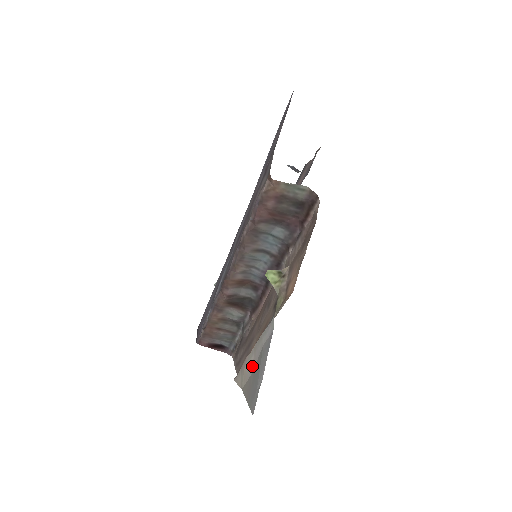
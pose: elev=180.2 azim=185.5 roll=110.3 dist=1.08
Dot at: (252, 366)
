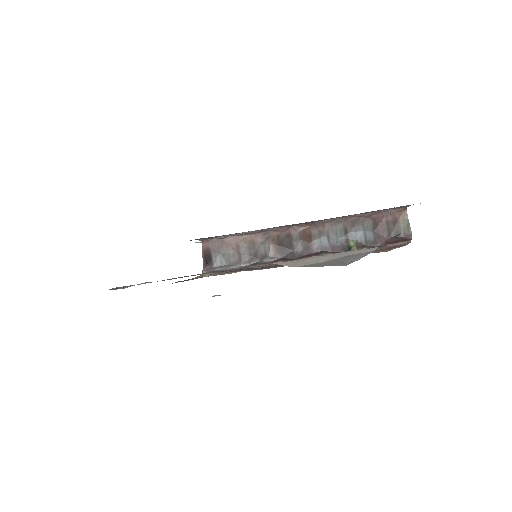
Dot at: (324, 260)
